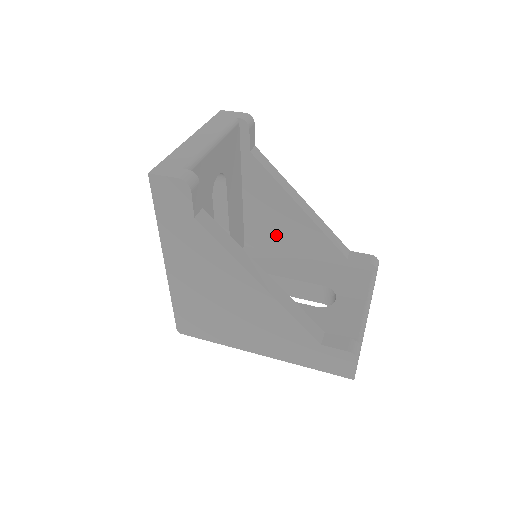
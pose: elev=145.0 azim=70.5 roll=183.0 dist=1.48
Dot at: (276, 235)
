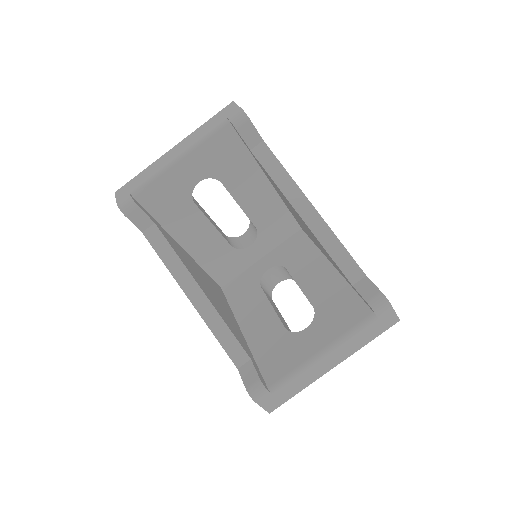
Dot at: (307, 231)
